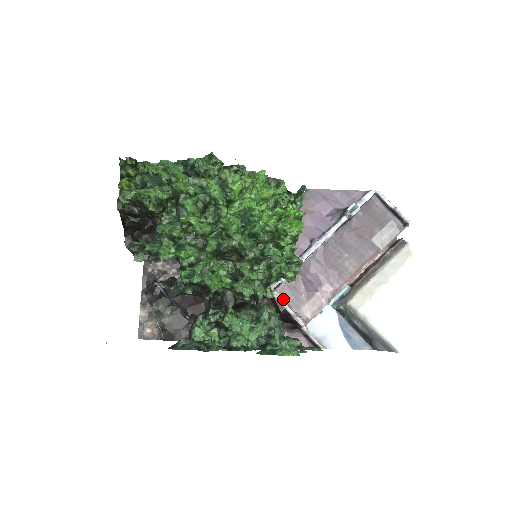
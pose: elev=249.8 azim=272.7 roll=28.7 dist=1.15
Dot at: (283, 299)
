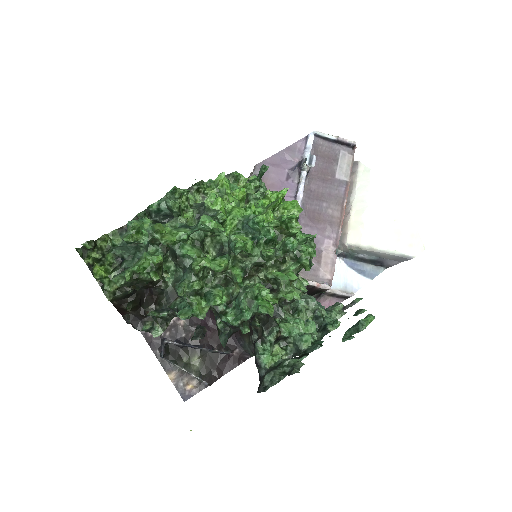
Dot at: occluded
